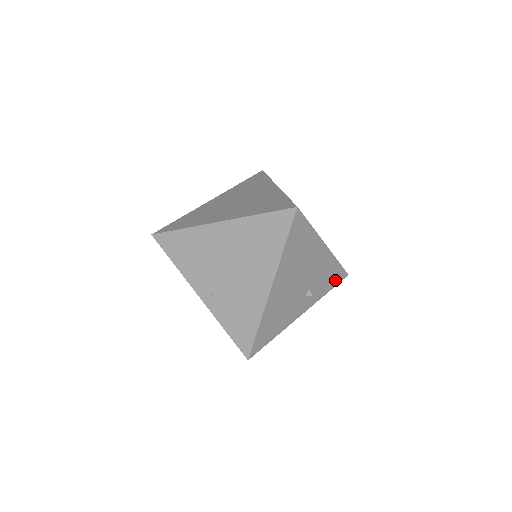
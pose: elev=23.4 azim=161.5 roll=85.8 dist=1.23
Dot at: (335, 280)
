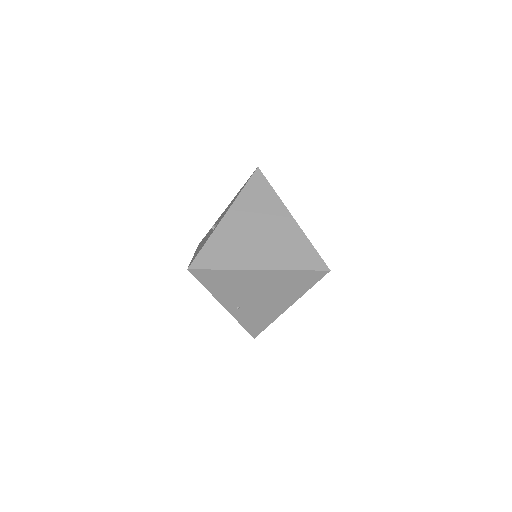
Dot at: occluded
